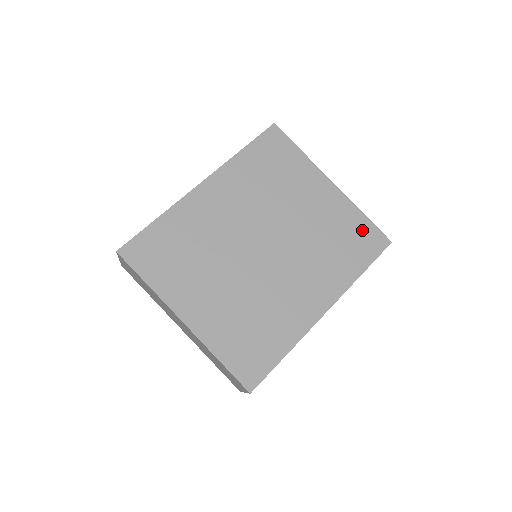
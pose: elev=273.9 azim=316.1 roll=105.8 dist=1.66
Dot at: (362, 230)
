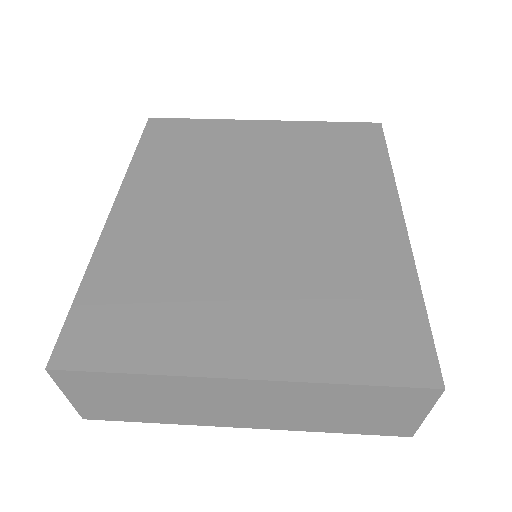
Dot at: (341, 133)
